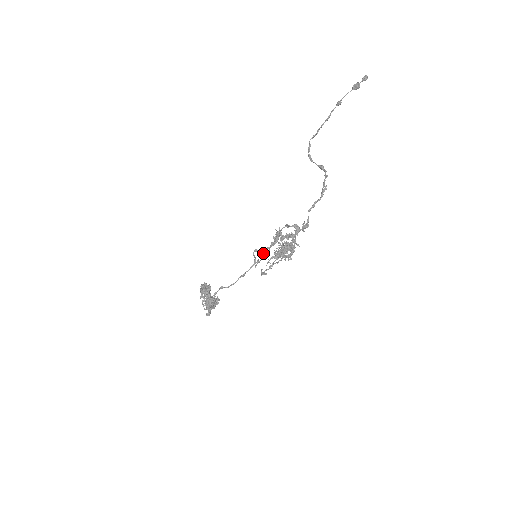
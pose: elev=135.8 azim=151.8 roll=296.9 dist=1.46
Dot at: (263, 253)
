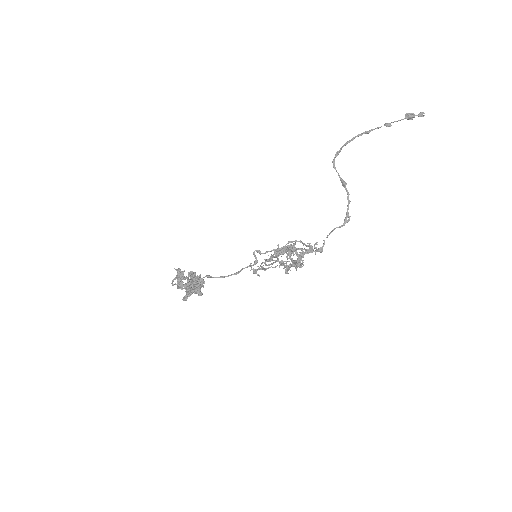
Dot at: (269, 260)
